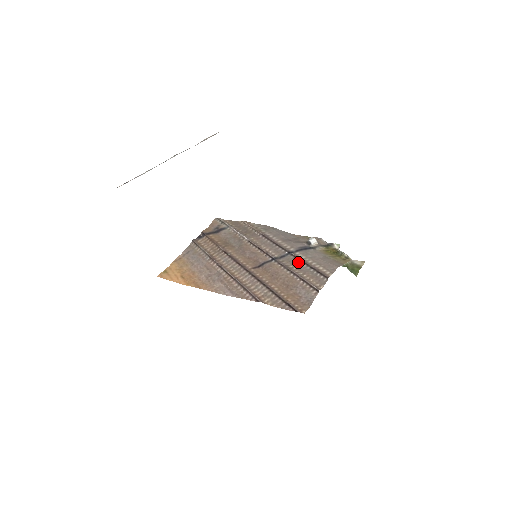
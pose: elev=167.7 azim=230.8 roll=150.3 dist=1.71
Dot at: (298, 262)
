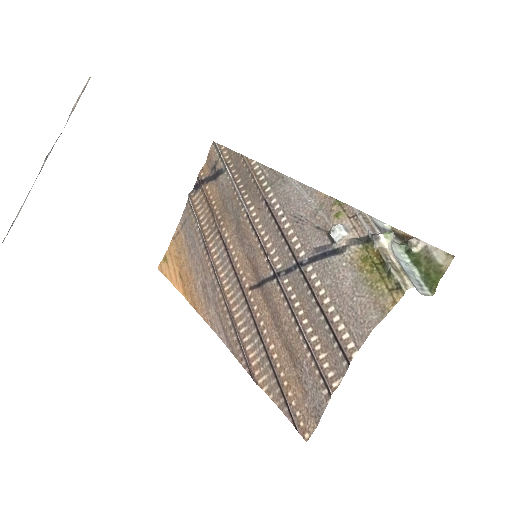
Dot at: (308, 296)
